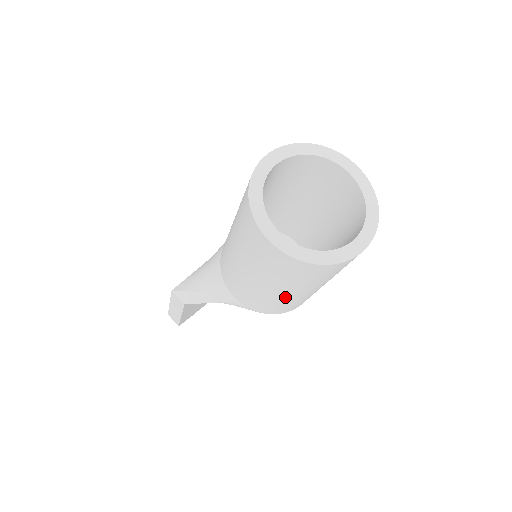
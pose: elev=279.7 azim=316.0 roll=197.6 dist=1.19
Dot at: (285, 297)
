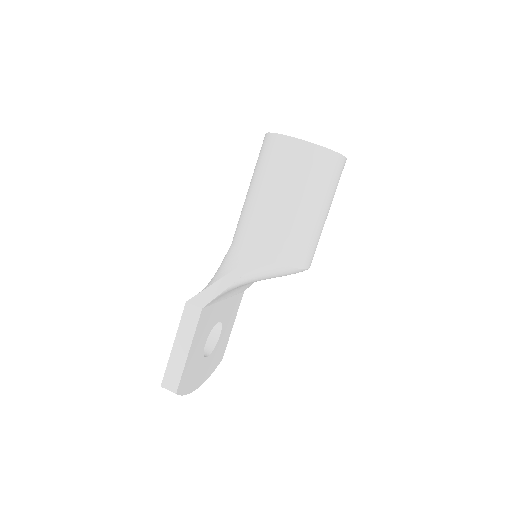
Dot at: (305, 219)
